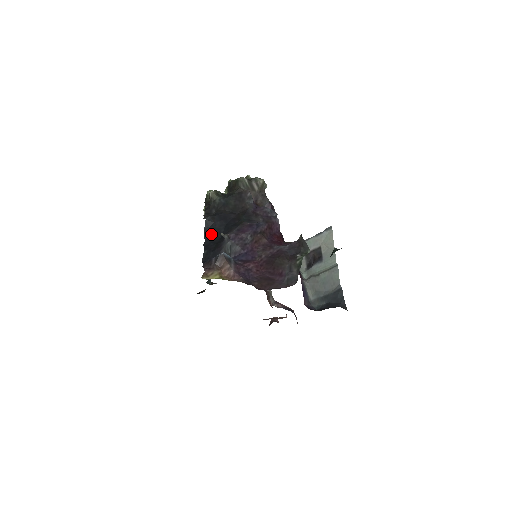
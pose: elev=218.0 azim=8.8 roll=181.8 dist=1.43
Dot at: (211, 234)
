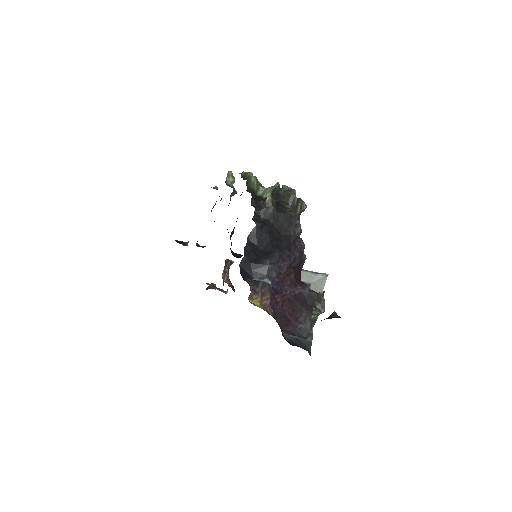
Dot at: (254, 241)
